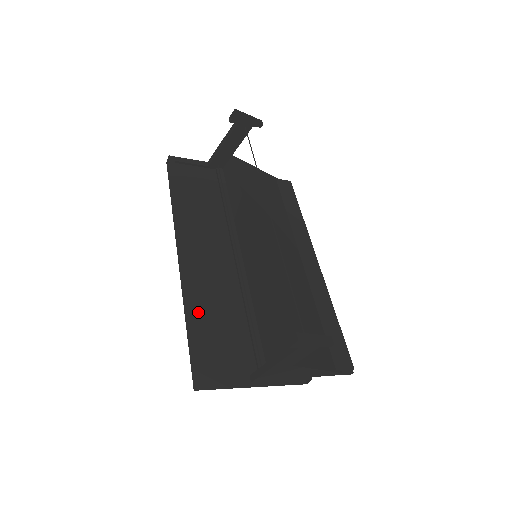
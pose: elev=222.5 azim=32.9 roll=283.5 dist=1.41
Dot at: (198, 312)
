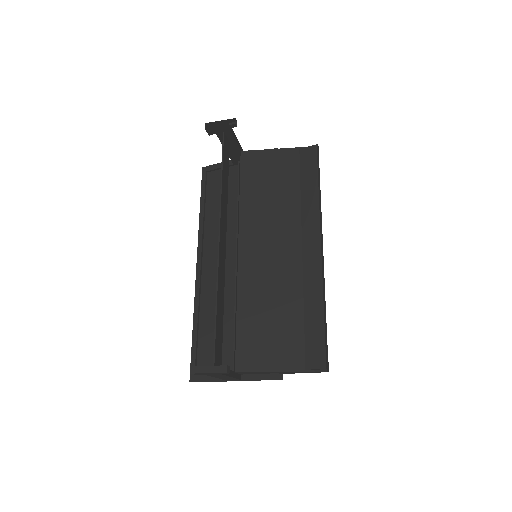
Dot at: (202, 320)
